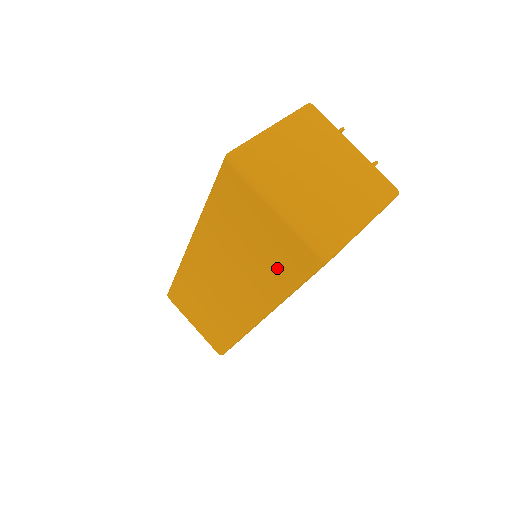
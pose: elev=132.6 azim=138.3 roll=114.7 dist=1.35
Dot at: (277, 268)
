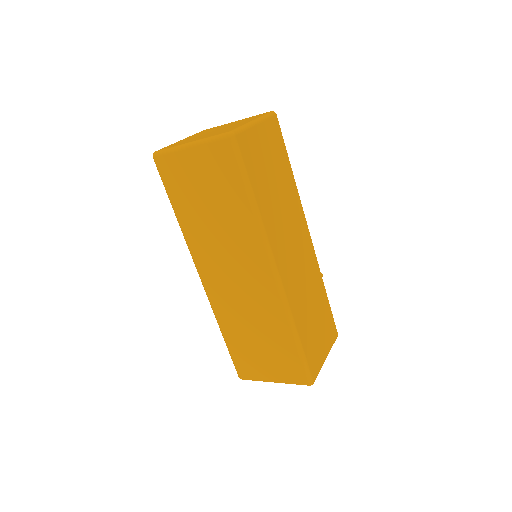
Dot at: (229, 190)
